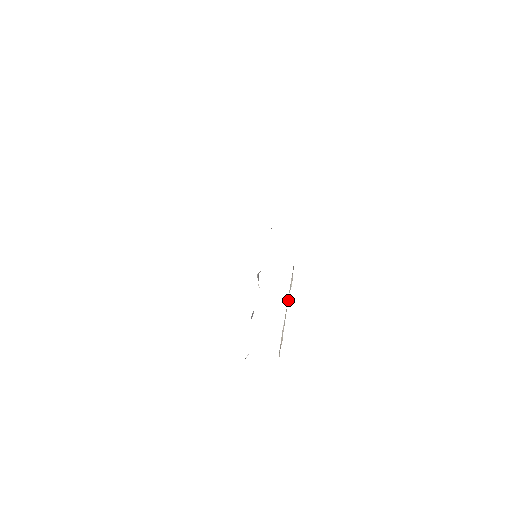
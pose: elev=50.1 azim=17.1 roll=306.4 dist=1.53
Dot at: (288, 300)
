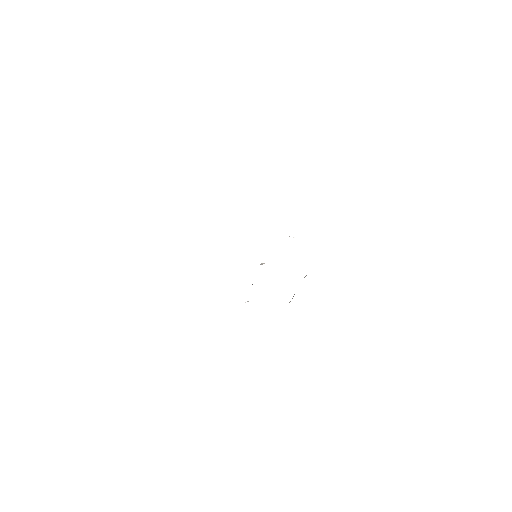
Dot at: occluded
